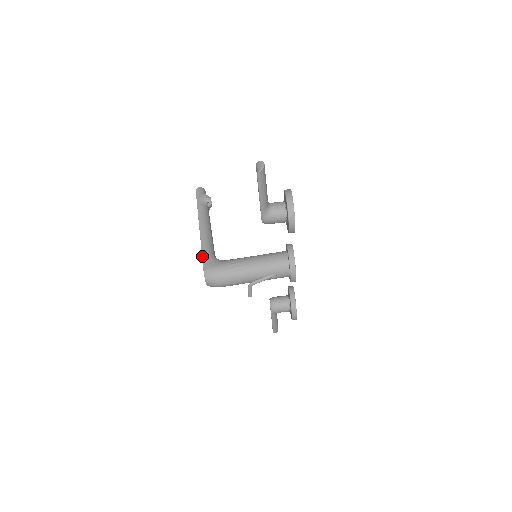
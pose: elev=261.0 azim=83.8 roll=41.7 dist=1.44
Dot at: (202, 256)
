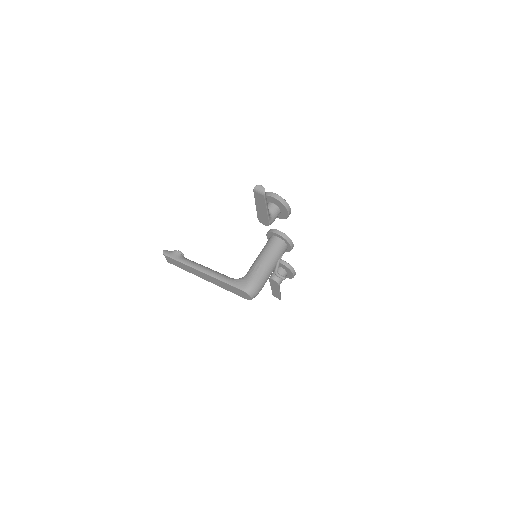
Dot at: (231, 285)
